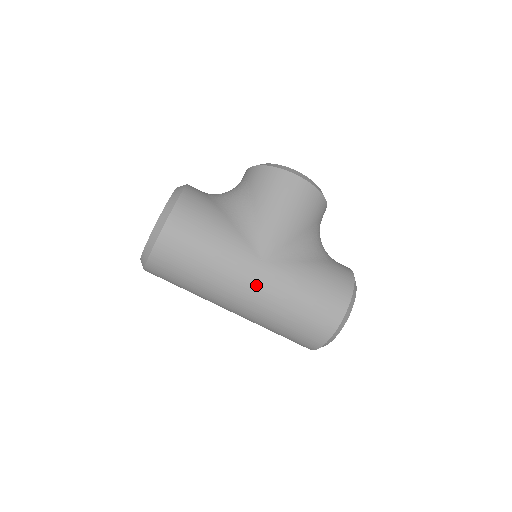
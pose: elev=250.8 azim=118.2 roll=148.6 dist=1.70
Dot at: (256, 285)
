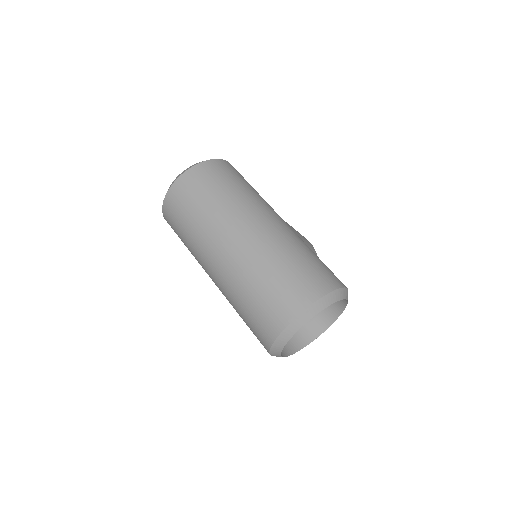
Dot at: (276, 221)
